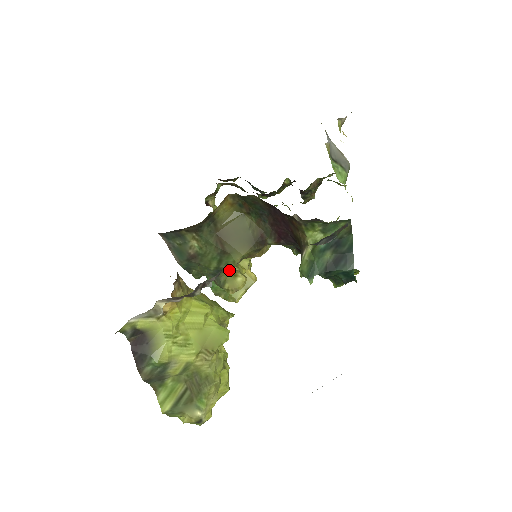
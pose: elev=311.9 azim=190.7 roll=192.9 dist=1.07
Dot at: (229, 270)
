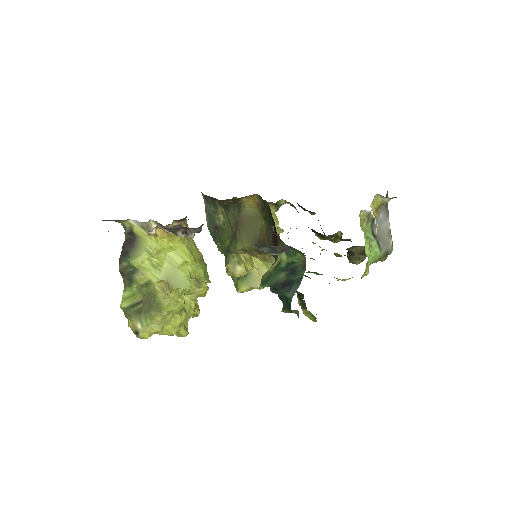
Dot at: (237, 256)
